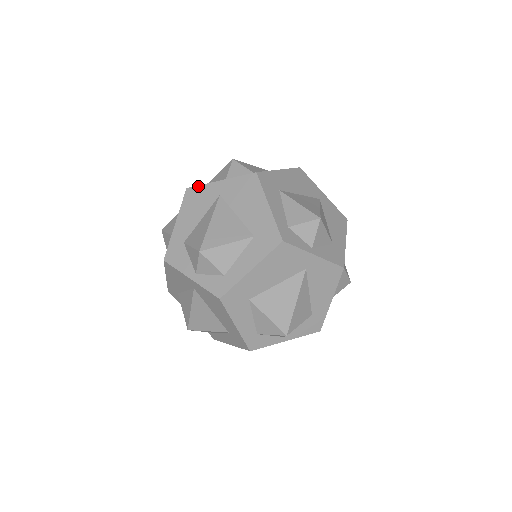
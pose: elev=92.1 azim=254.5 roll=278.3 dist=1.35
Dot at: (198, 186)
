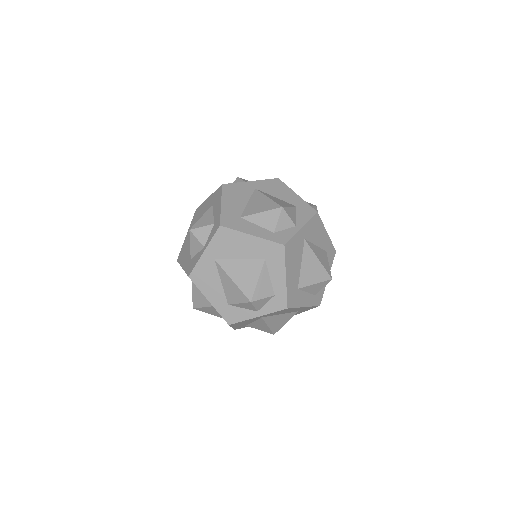
Dot at: (180, 251)
